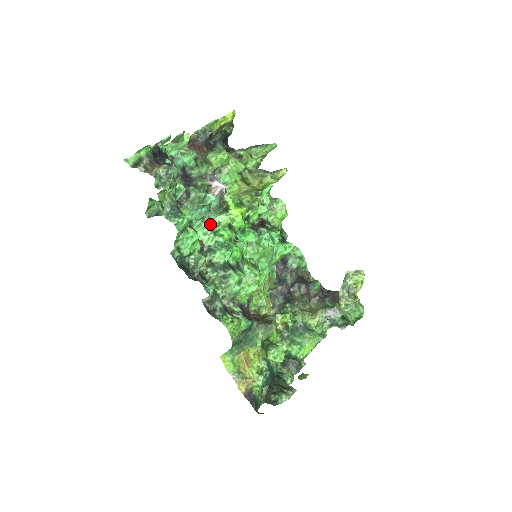
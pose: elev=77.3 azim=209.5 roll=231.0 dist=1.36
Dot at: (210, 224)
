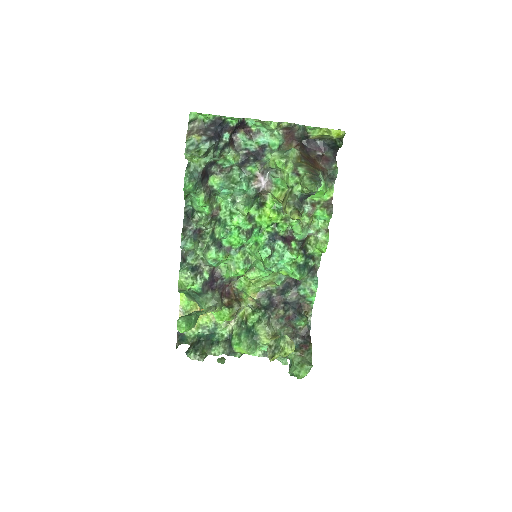
Dot at: (232, 204)
